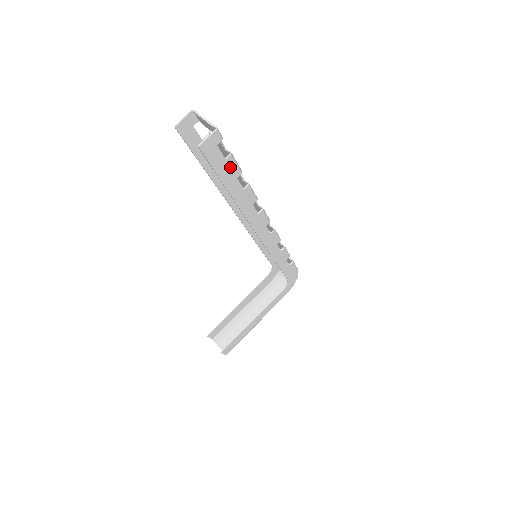
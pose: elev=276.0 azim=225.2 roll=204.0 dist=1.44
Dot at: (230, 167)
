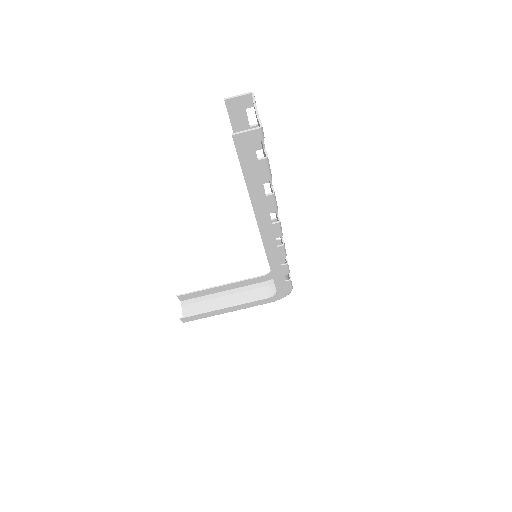
Dot at: (260, 169)
